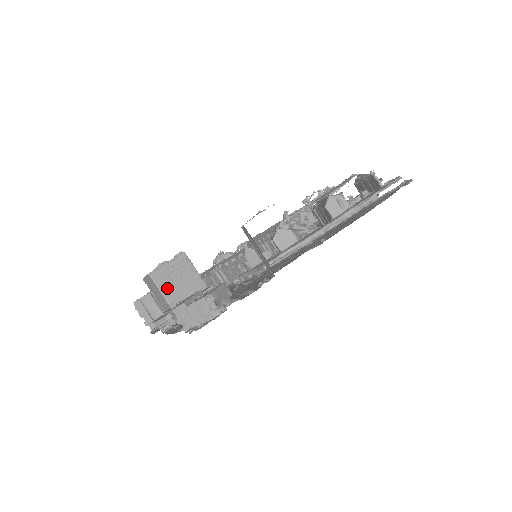
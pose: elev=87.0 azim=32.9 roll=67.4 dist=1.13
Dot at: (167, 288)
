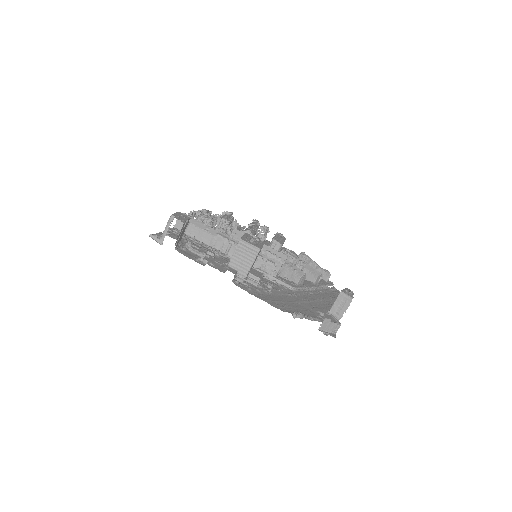
Dot at: occluded
